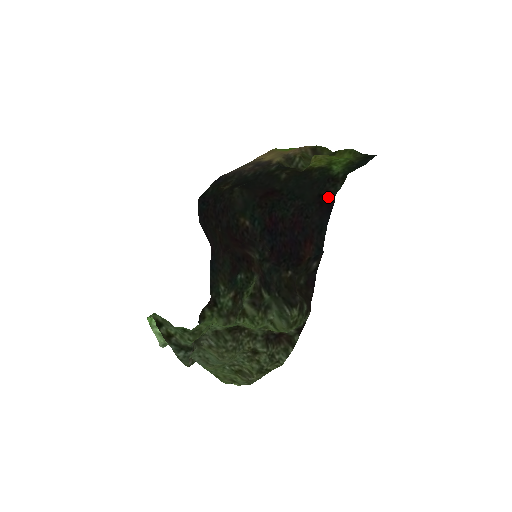
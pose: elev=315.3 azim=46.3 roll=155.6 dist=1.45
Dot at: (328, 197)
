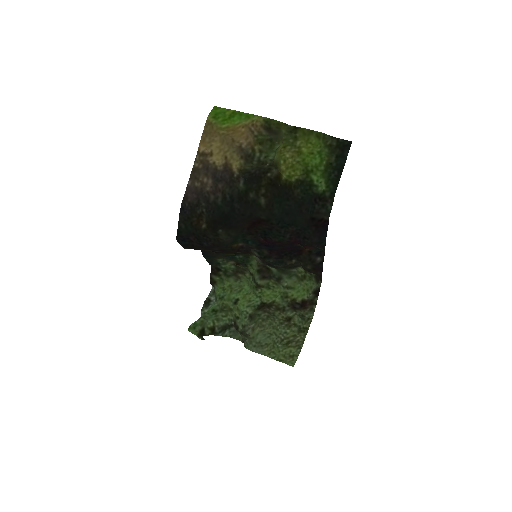
Dot at: (322, 220)
